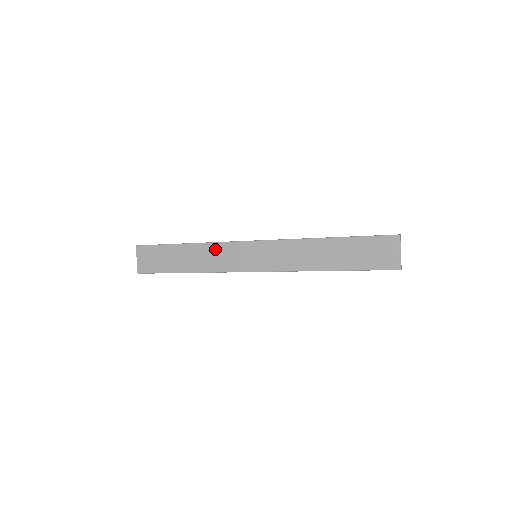
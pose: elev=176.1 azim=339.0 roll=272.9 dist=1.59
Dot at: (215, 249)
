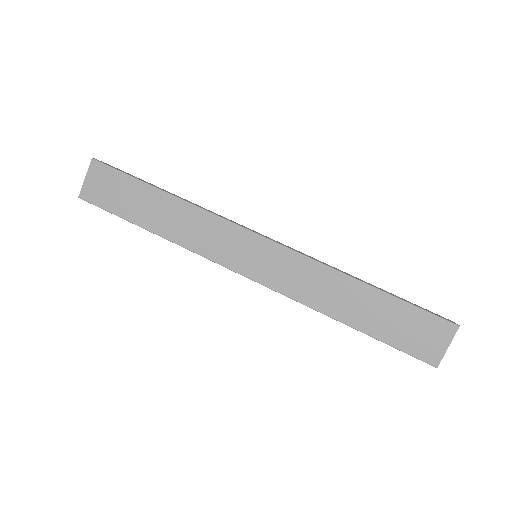
Dot at: (205, 220)
